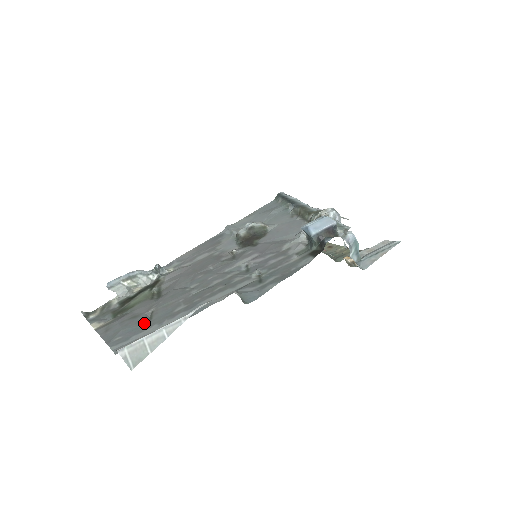
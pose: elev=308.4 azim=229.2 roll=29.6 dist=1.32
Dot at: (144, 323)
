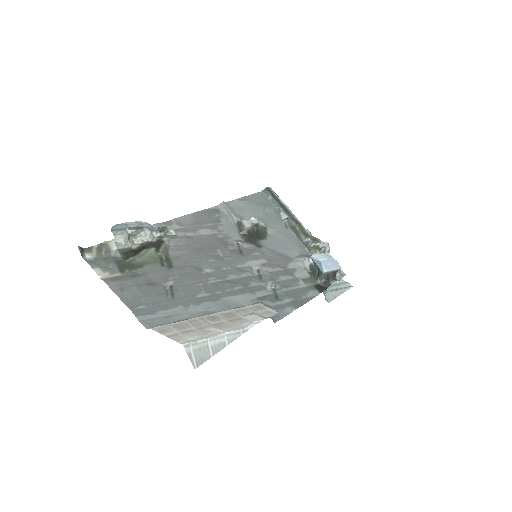
Dot at: (167, 298)
